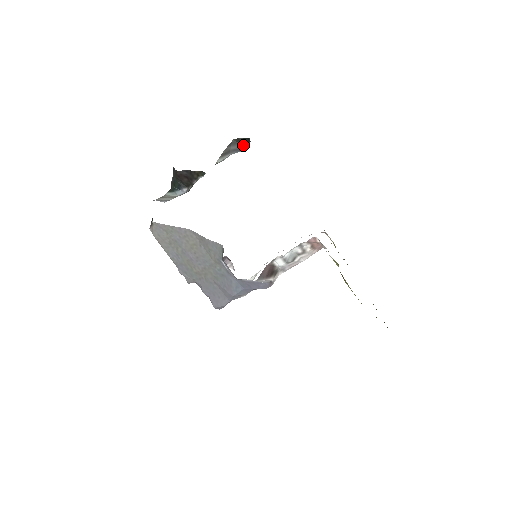
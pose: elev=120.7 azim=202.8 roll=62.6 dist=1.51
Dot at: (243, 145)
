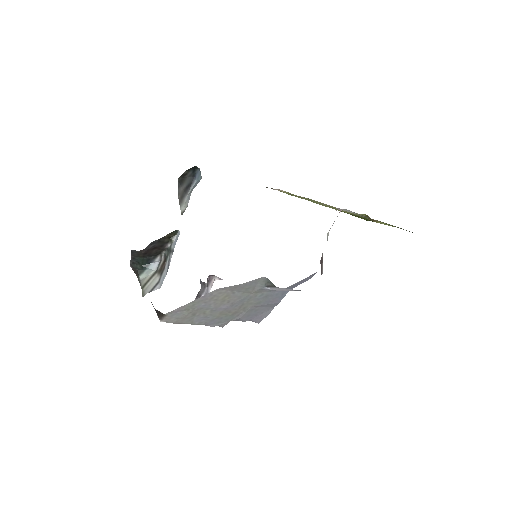
Dot at: (190, 176)
